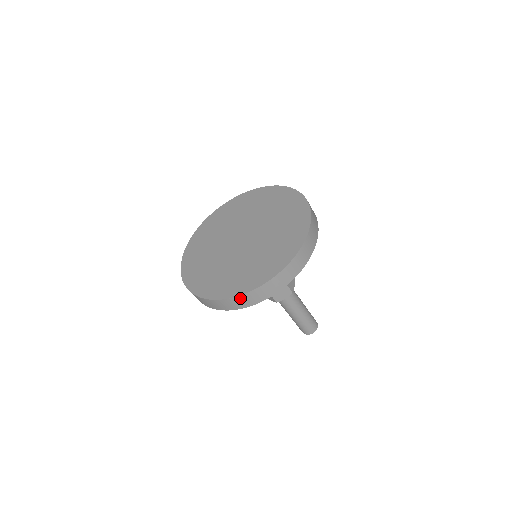
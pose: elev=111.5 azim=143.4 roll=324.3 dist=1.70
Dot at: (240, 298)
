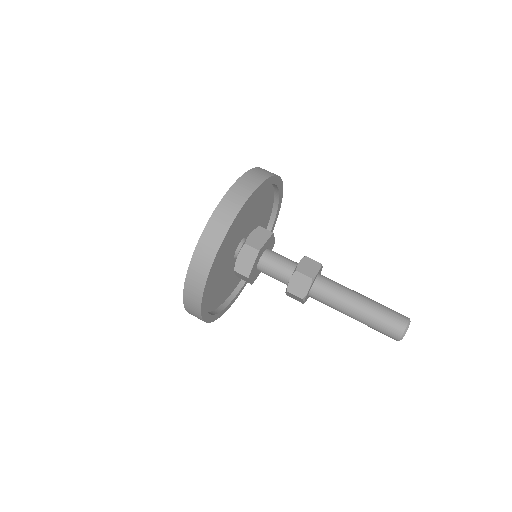
Dot at: (225, 201)
